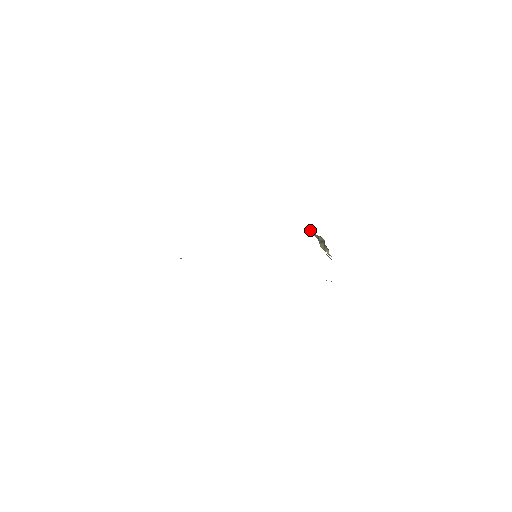
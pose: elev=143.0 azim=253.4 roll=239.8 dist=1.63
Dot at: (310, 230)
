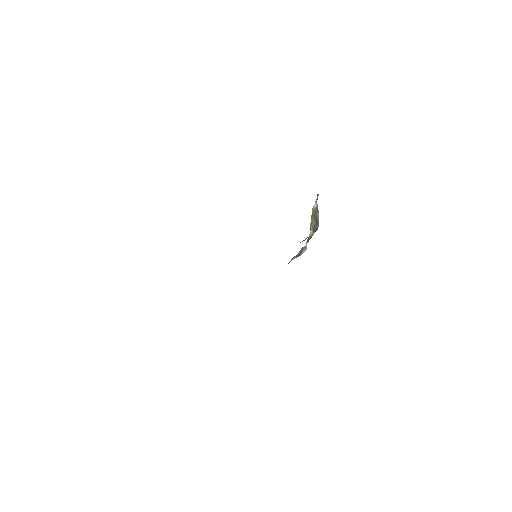
Dot at: occluded
